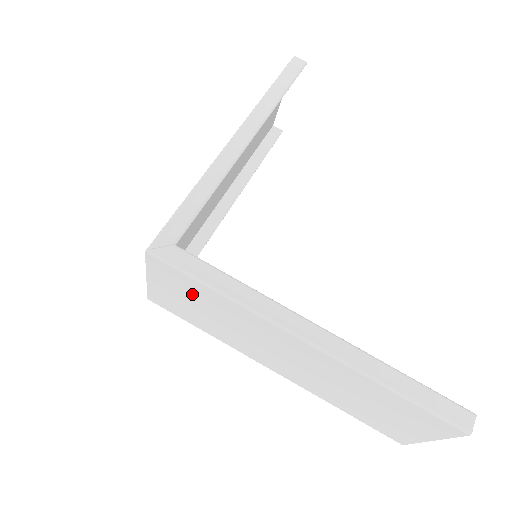
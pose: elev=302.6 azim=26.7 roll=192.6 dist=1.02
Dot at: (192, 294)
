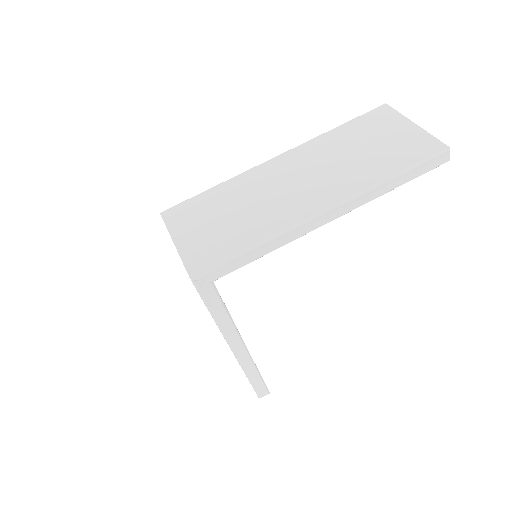
Dot at: occluded
